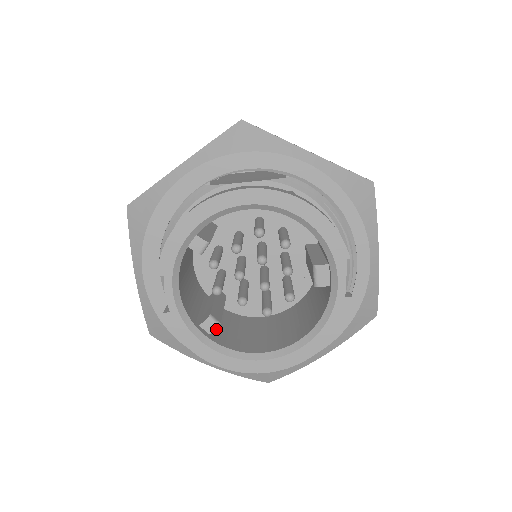
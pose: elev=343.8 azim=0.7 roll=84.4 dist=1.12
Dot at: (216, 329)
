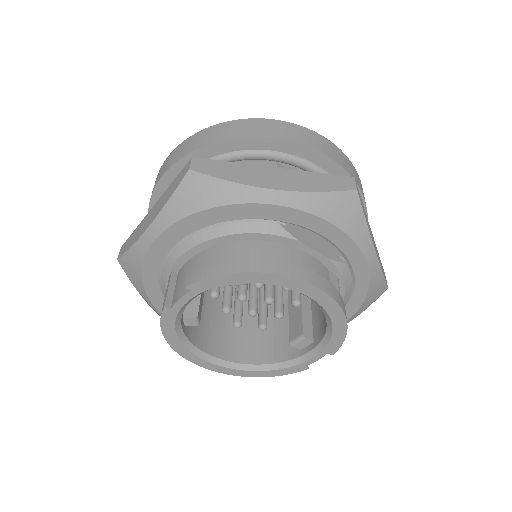
Dot at: occluded
